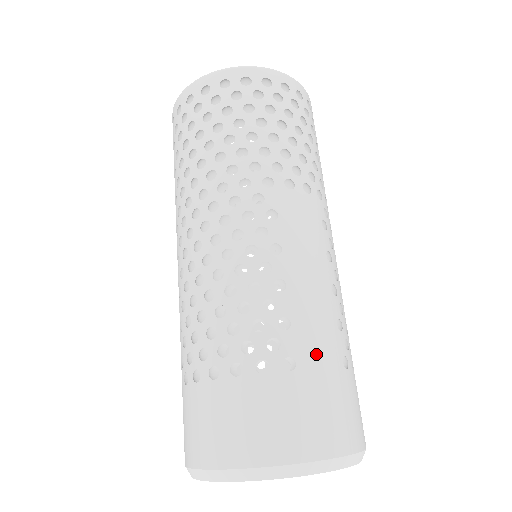
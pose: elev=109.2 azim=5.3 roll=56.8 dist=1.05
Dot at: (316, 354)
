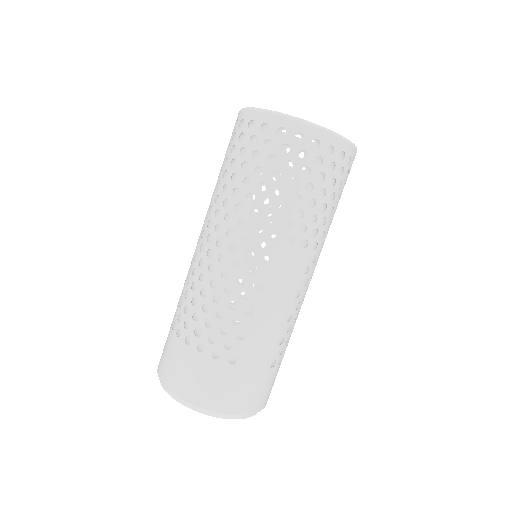
Dot at: (253, 359)
